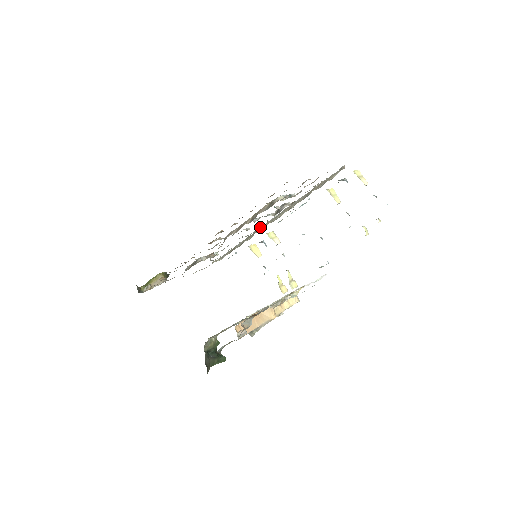
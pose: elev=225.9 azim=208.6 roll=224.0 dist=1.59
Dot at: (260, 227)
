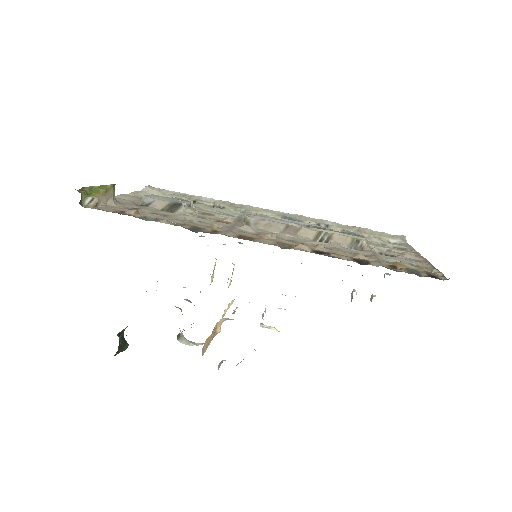
Dot at: occluded
